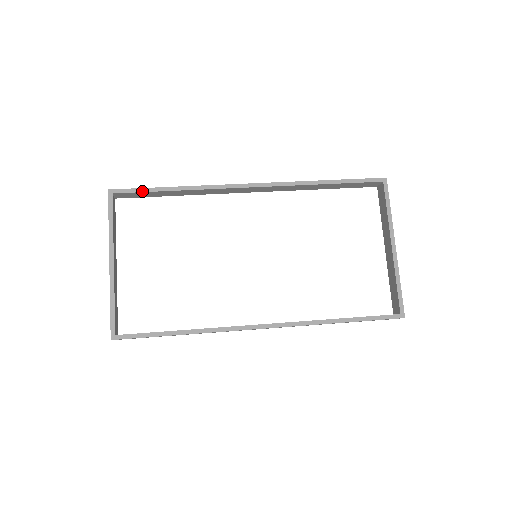
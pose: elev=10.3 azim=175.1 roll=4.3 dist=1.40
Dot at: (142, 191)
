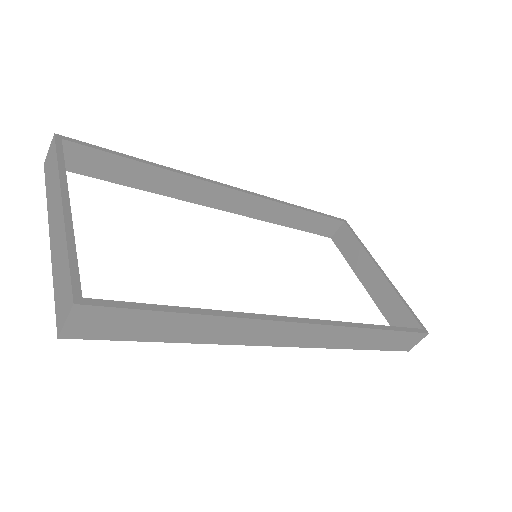
Dot at: (105, 150)
